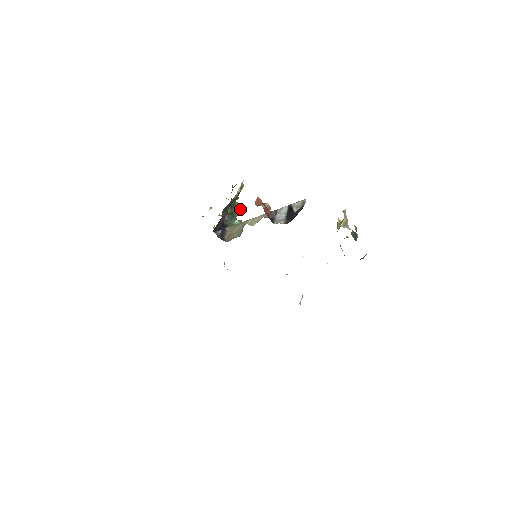
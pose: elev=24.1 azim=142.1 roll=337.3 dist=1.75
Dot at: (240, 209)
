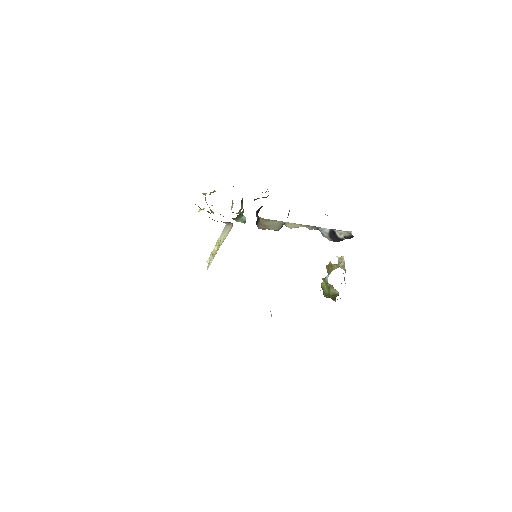
Dot at: (242, 208)
